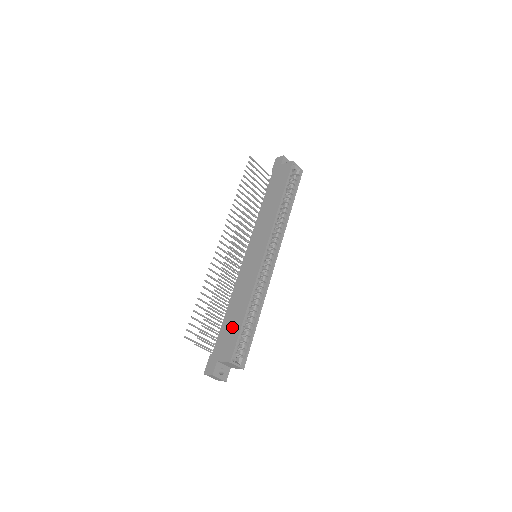
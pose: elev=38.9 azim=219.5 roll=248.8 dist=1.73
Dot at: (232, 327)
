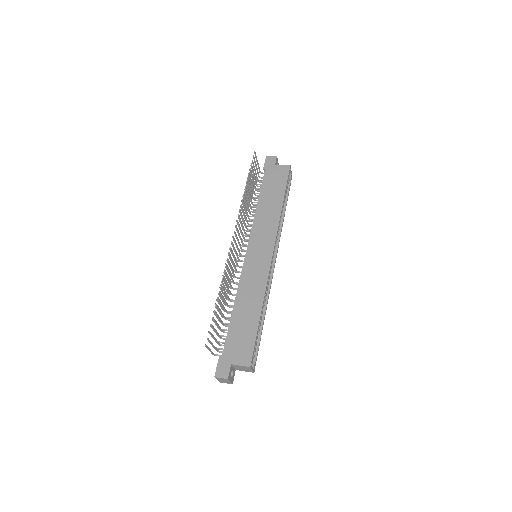
Dot at: (245, 329)
